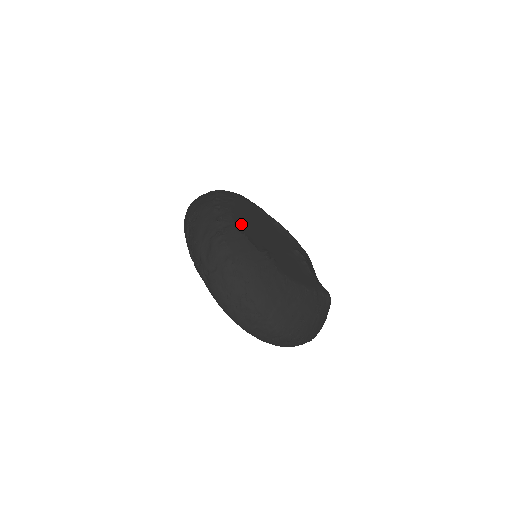
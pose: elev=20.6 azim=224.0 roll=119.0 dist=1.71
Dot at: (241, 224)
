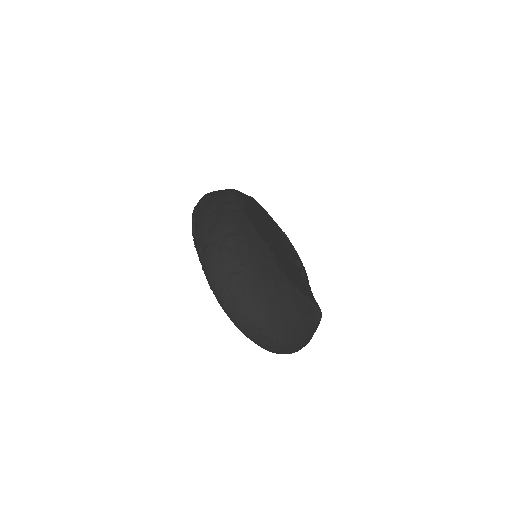
Dot at: (251, 215)
